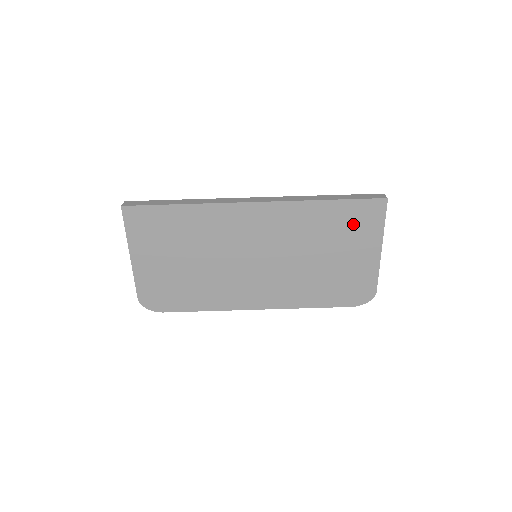
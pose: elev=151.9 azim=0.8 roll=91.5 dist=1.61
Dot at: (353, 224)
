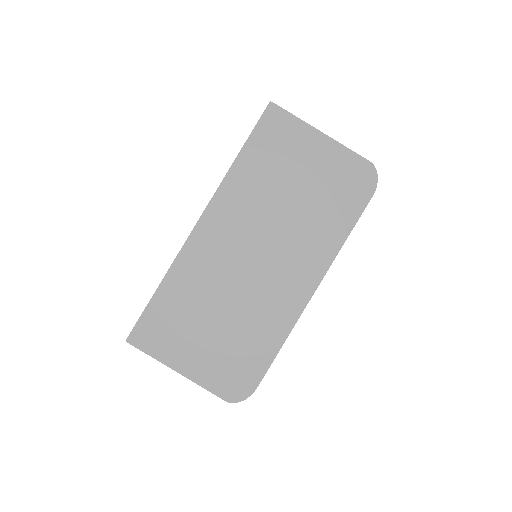
Dot at: (277, 145)
